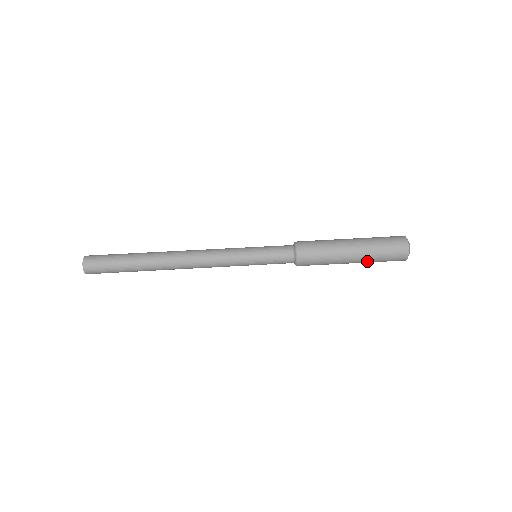
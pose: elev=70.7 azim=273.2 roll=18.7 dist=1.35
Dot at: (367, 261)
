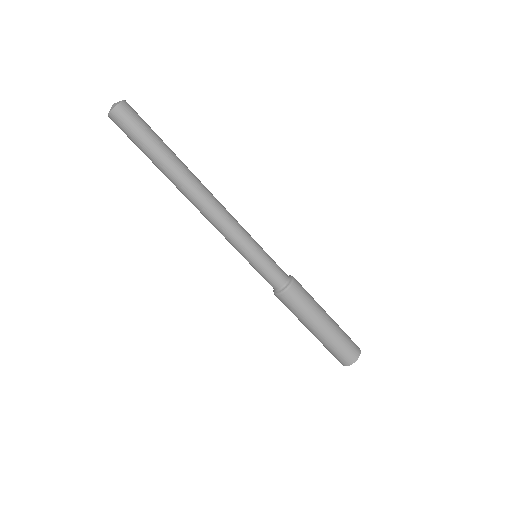
Dot at: (325, 341)
